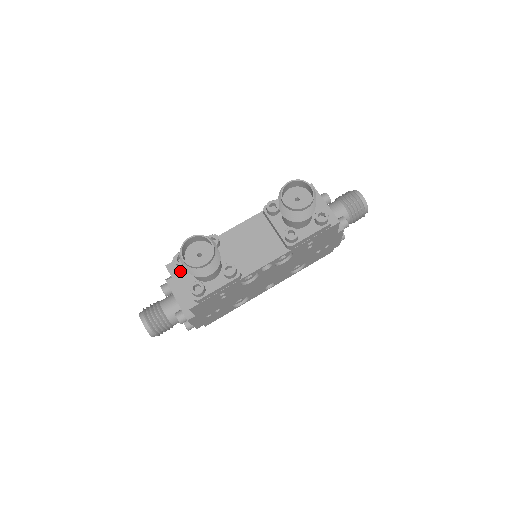
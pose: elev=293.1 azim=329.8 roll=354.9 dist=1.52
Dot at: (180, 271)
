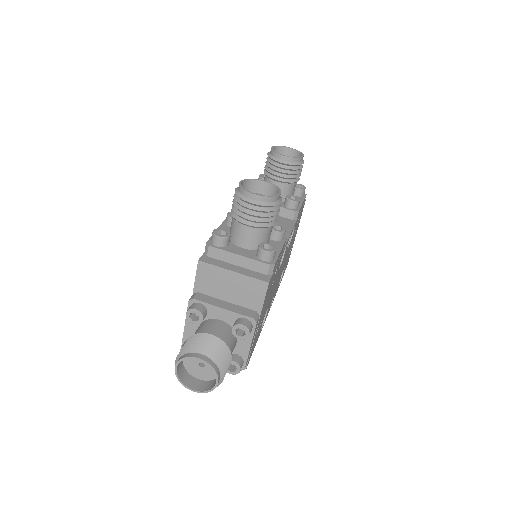
Dot at: (227, 250)
